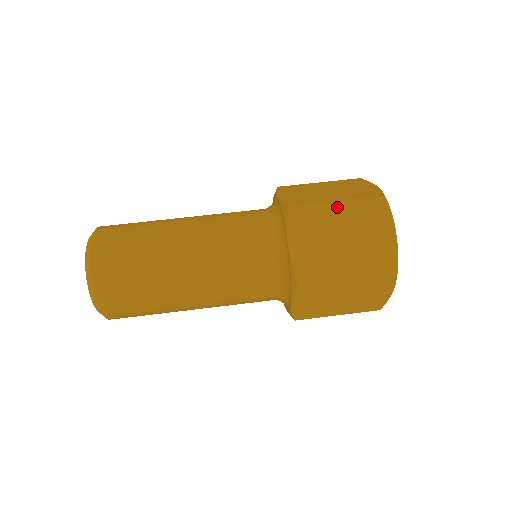
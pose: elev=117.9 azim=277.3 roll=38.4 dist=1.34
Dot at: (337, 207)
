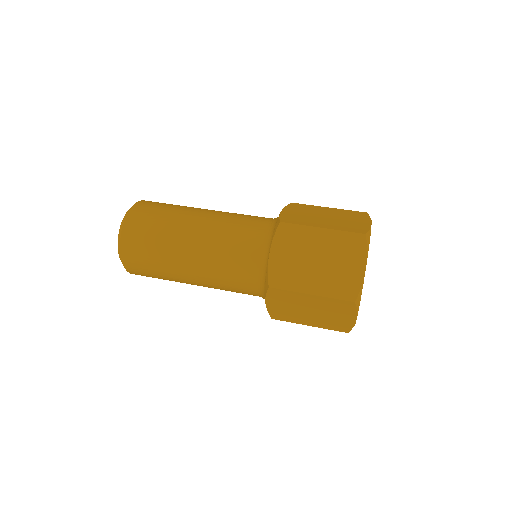
Dot at: (320, 233)
